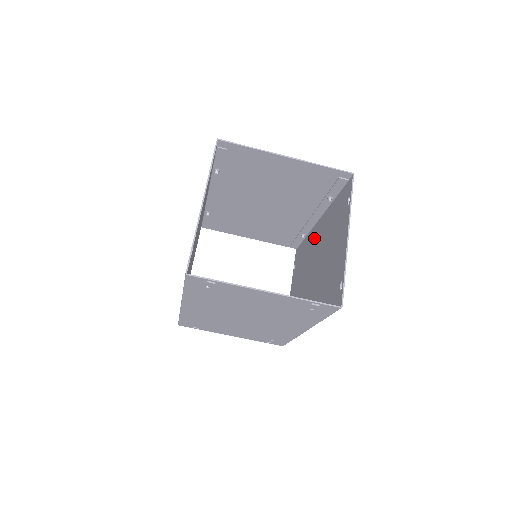
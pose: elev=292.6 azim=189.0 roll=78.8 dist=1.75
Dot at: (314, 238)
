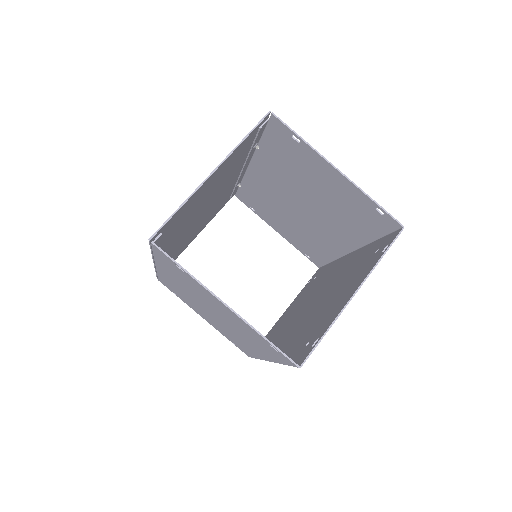
Dot at: (262, 182)
